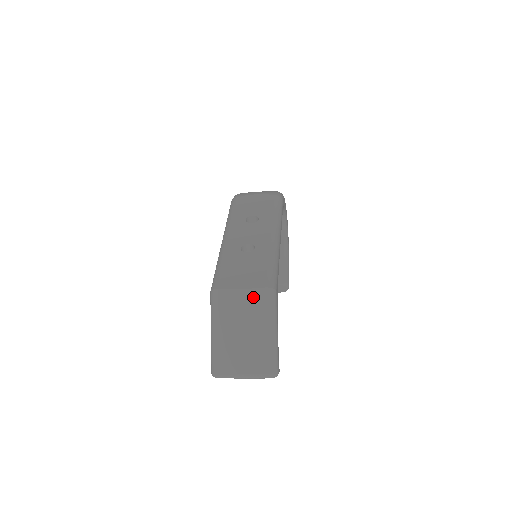
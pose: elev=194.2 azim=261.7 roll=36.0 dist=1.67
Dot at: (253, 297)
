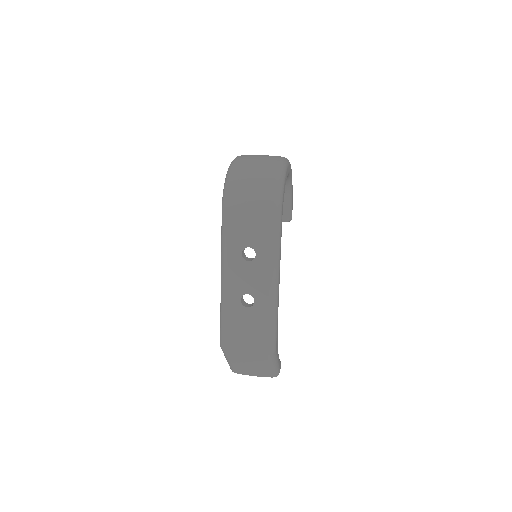
Dot at: (257, 357)
